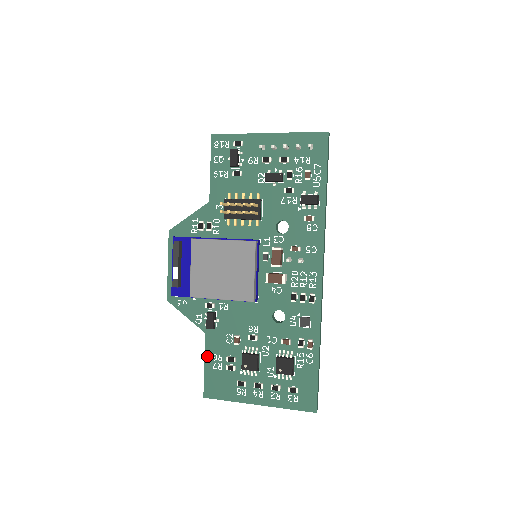
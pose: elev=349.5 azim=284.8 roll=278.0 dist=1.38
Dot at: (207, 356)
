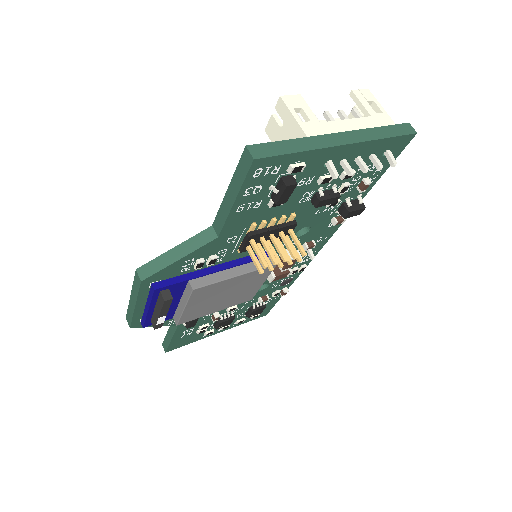
Dot at: (176, 335)
